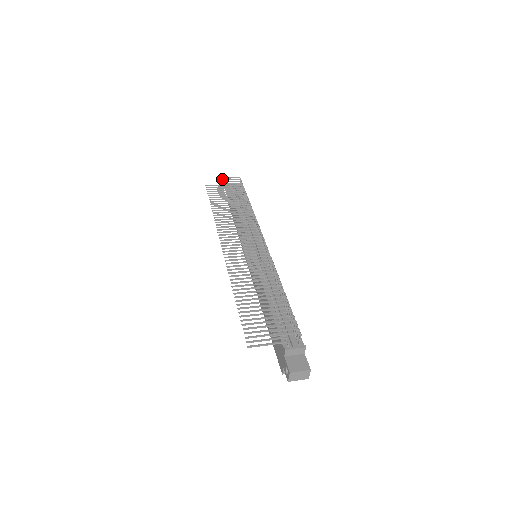
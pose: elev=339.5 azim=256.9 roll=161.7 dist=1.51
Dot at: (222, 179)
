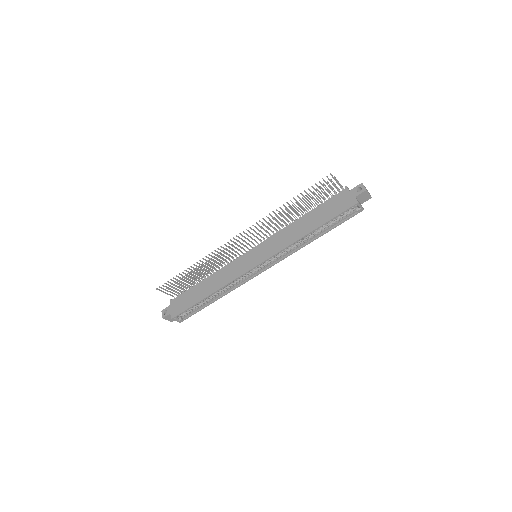
Dot at: occluded
